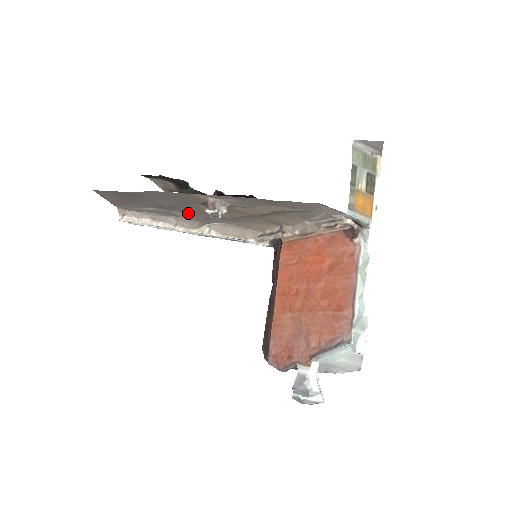
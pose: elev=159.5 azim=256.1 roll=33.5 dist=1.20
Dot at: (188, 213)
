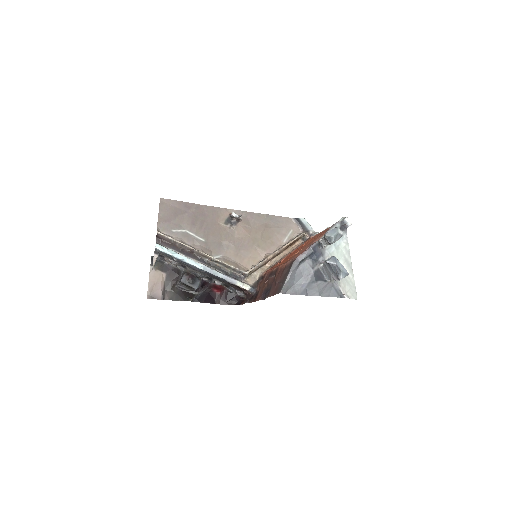
Dot at: (207, 239)
